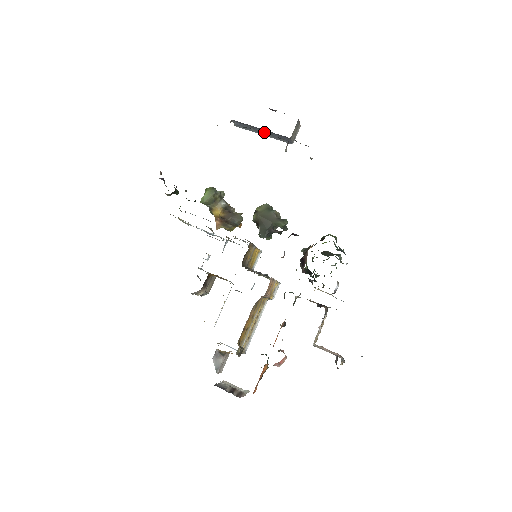
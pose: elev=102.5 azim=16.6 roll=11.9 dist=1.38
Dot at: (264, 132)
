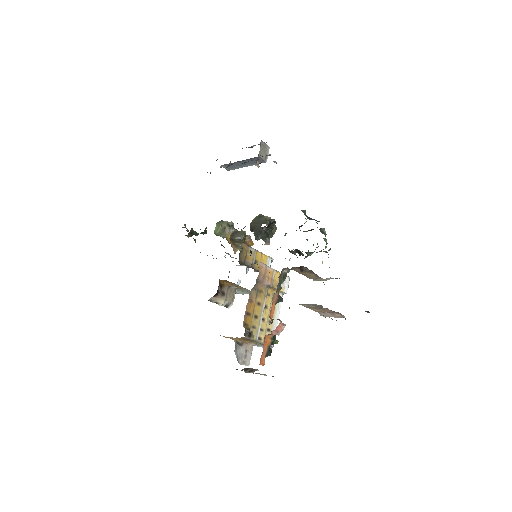
Dot at: occluded
